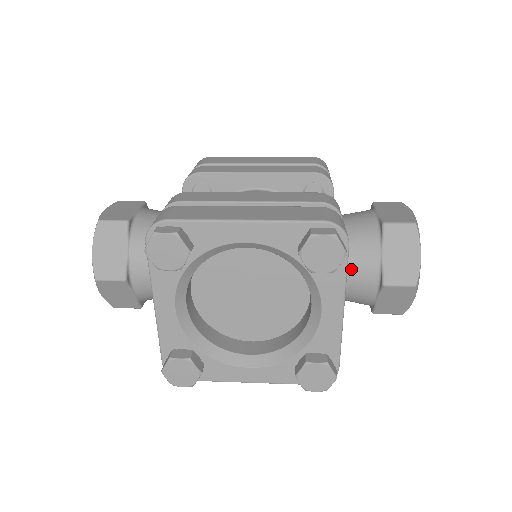
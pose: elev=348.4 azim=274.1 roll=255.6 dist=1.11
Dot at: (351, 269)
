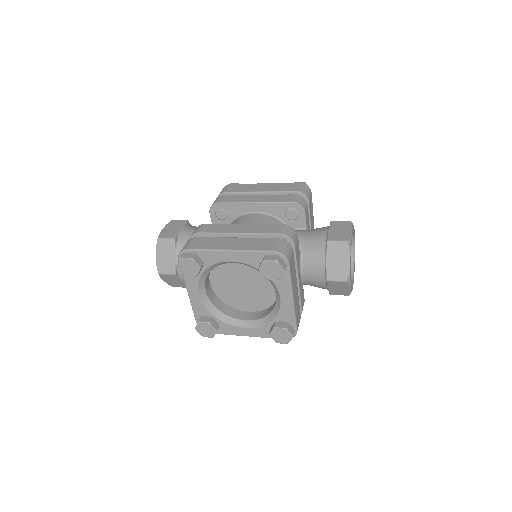
Dot at: (308, 269)
